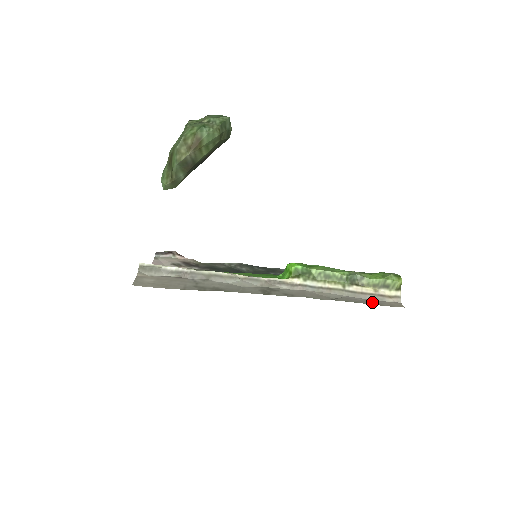
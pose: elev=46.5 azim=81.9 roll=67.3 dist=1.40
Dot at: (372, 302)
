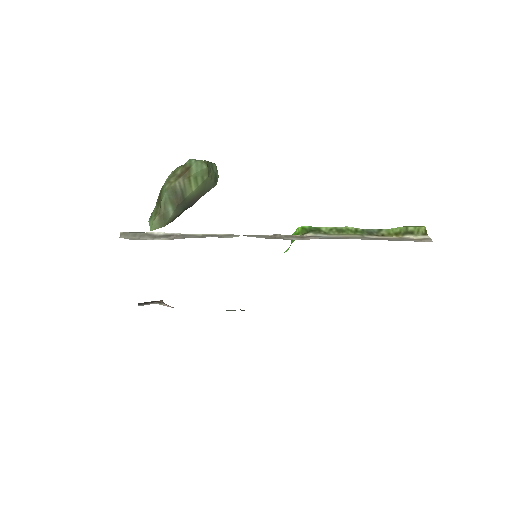
Dot at: occluded
